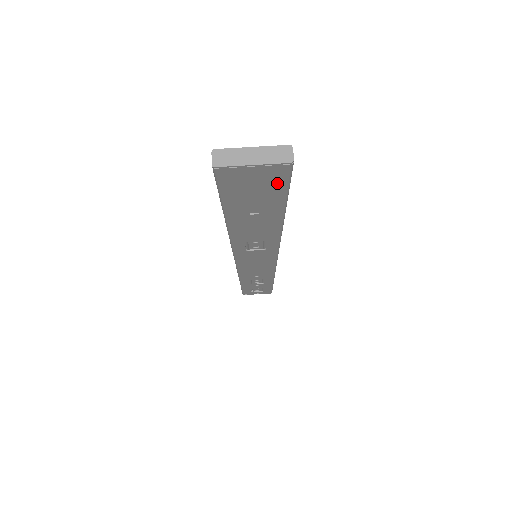
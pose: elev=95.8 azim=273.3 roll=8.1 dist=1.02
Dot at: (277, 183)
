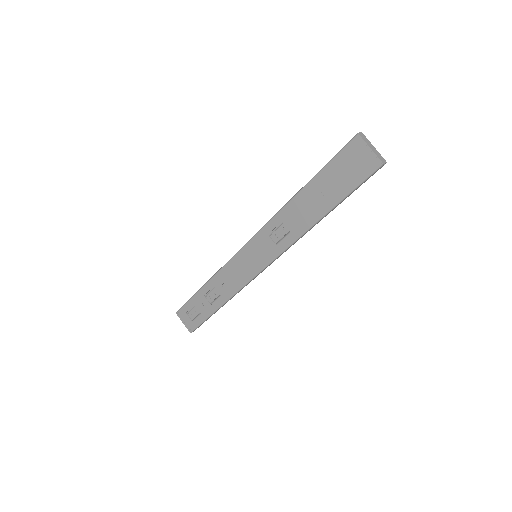
Dot at: (361, 174)
